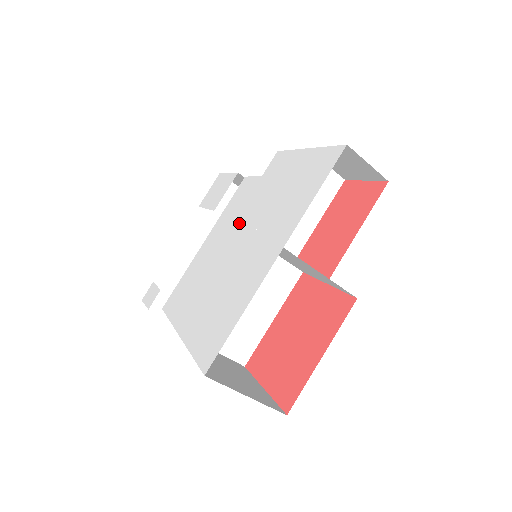
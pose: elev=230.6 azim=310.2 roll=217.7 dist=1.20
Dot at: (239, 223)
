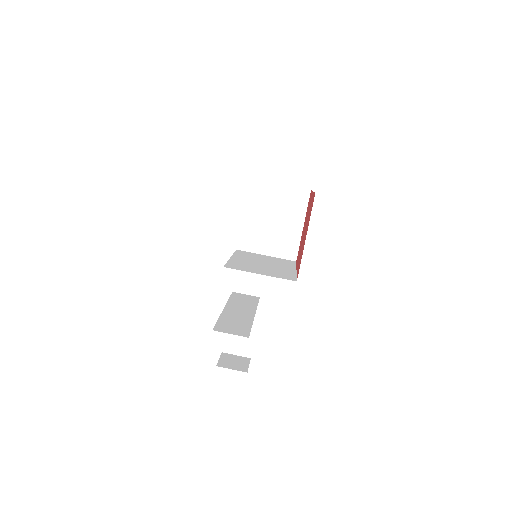
Dot at: occluded
